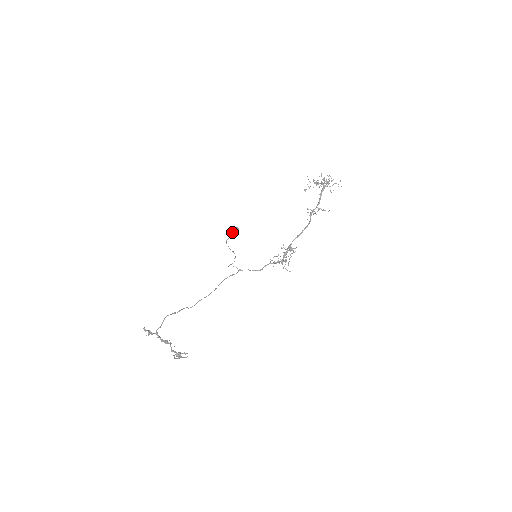
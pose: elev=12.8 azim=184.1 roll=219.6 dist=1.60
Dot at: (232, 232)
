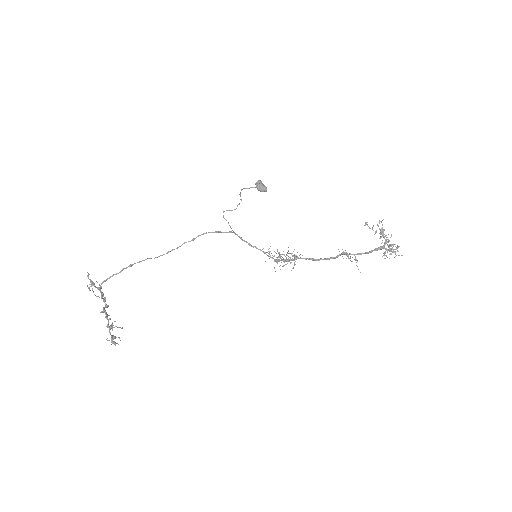
Dot at: (257, 188)
